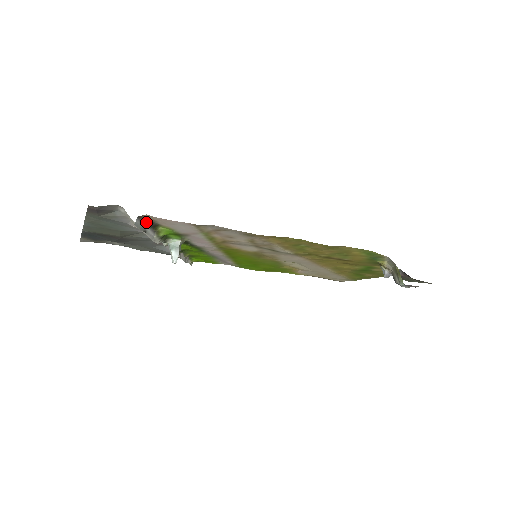
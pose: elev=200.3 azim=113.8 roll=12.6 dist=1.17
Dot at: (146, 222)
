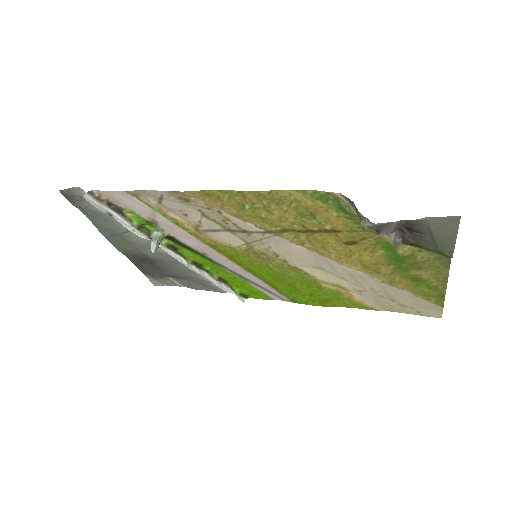
Dot at: (104, 202)
